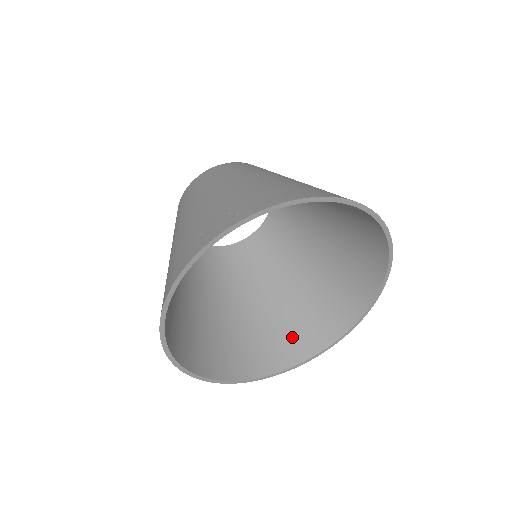
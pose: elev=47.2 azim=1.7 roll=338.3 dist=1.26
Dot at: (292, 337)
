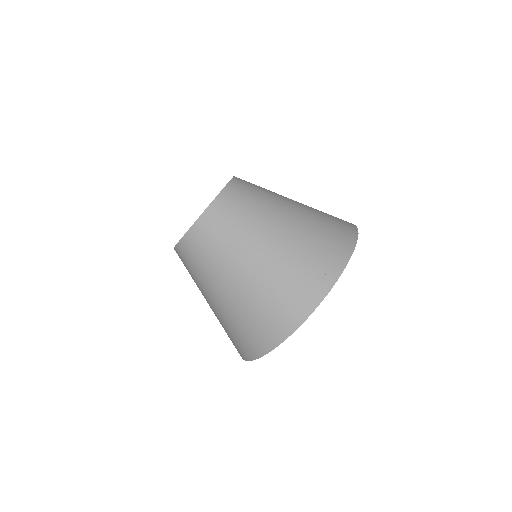
Dot at: occluded
